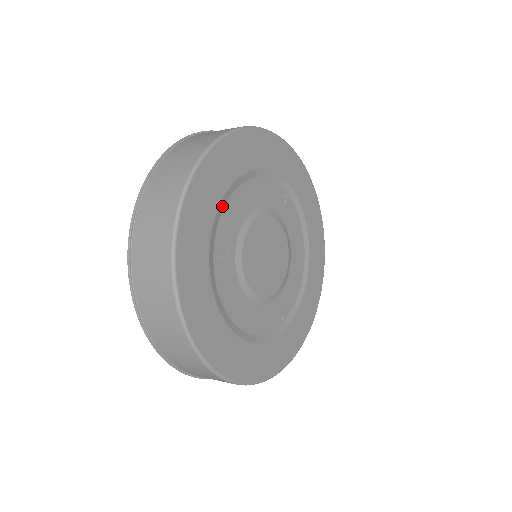
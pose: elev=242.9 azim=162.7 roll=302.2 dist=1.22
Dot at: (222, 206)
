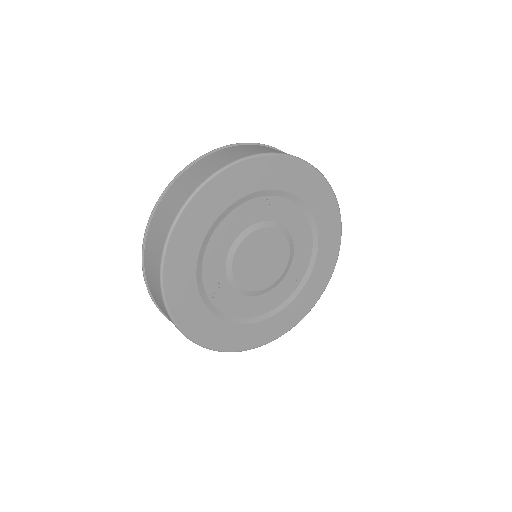
Dot at: (200, 264)
